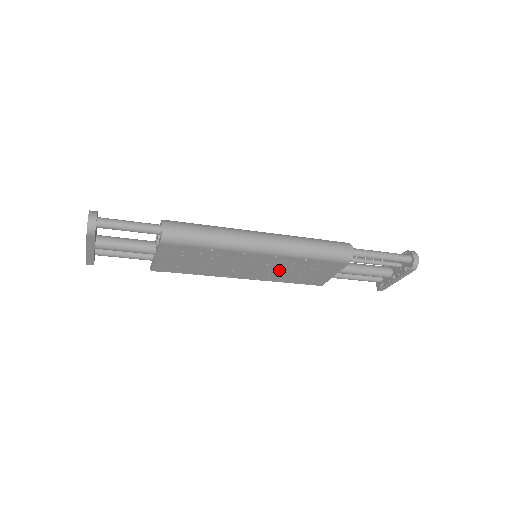
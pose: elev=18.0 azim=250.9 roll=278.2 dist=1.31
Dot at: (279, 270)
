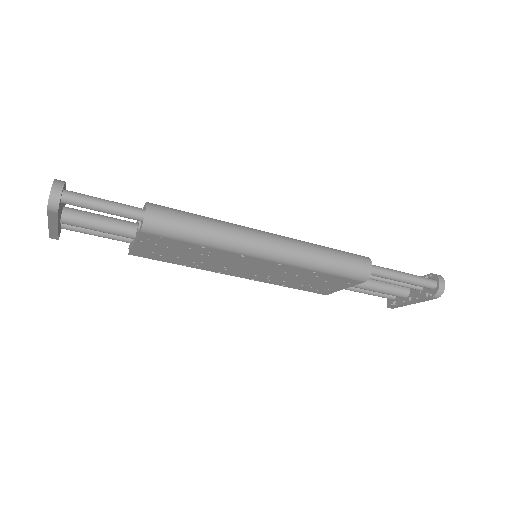
Dot at: (280, 275)
